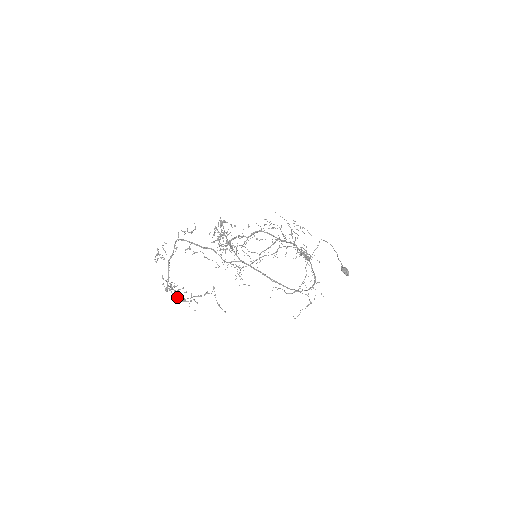
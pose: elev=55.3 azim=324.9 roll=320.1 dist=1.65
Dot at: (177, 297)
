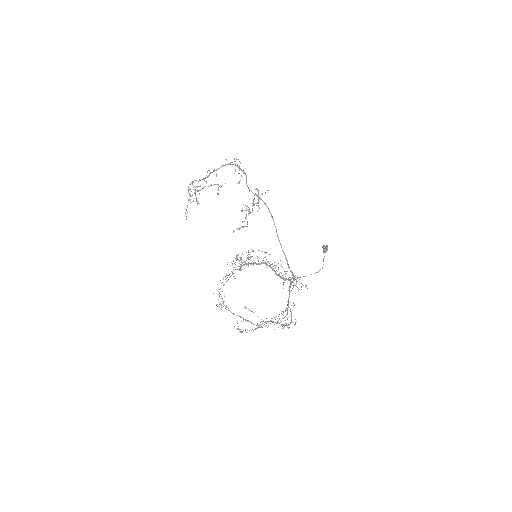
Dot at: occluded
